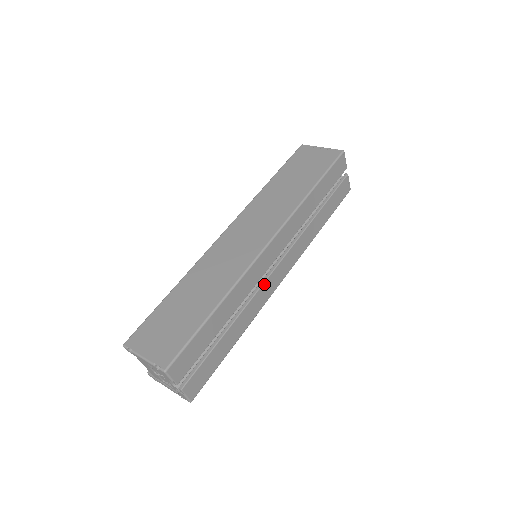
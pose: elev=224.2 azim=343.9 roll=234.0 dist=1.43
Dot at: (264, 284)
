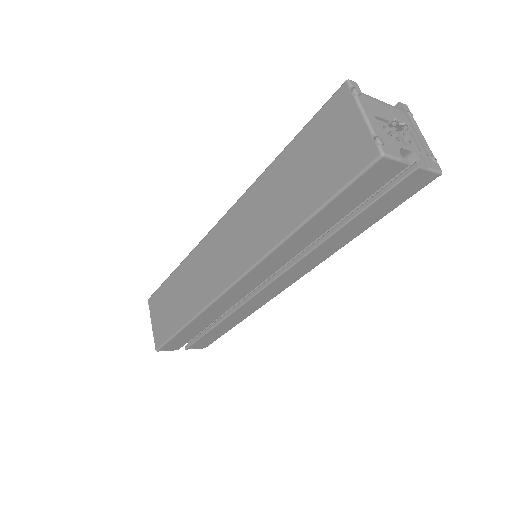
Dot at: (253, 297)
